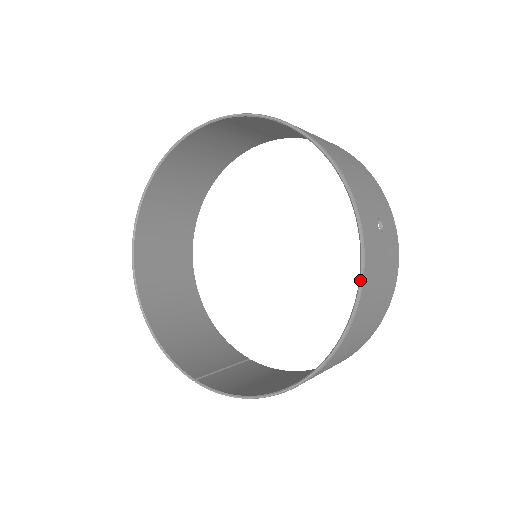
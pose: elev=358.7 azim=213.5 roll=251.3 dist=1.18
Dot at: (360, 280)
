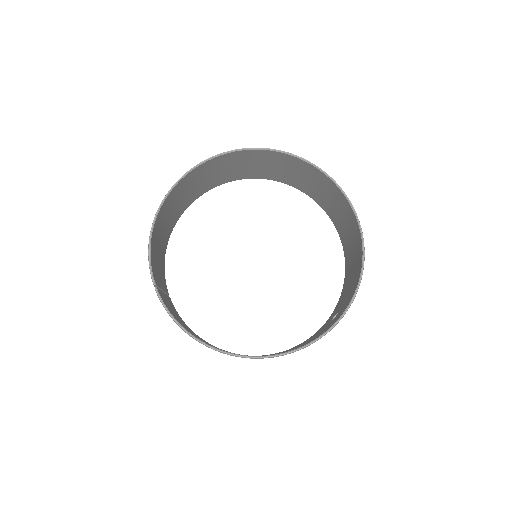
Dot at: (318, 339)
